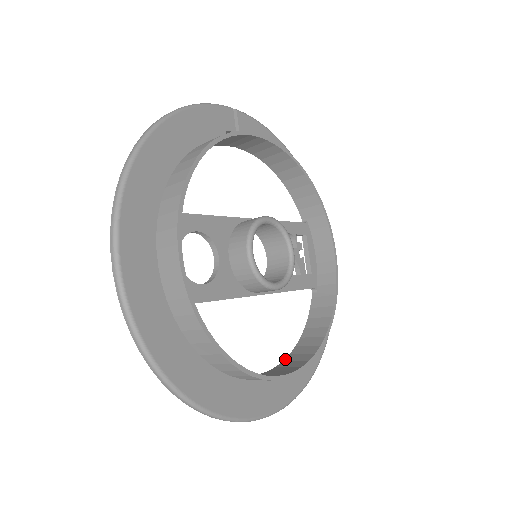
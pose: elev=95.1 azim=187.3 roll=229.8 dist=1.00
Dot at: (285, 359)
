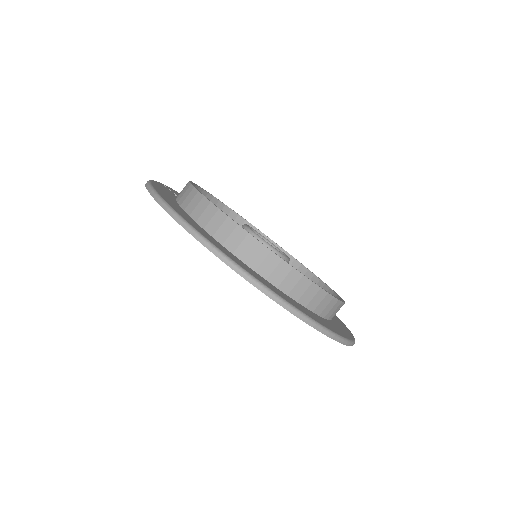
Dot at: occluded
